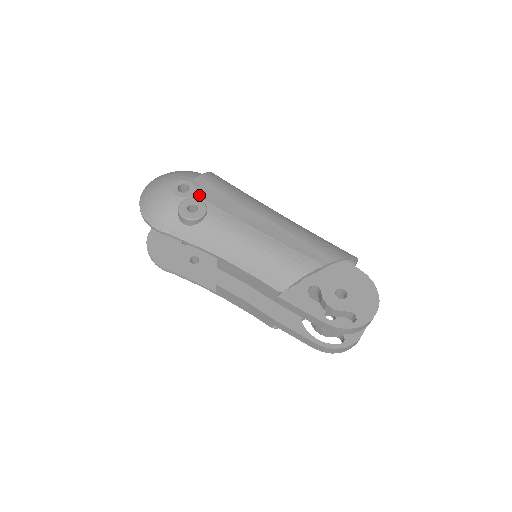
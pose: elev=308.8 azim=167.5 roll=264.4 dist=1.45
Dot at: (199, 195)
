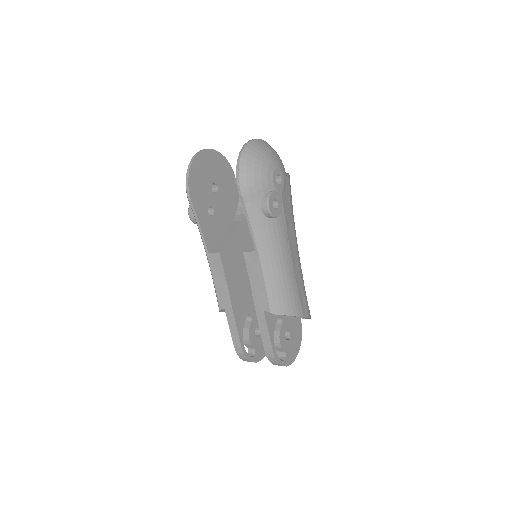
Dot at: (283, 195)
